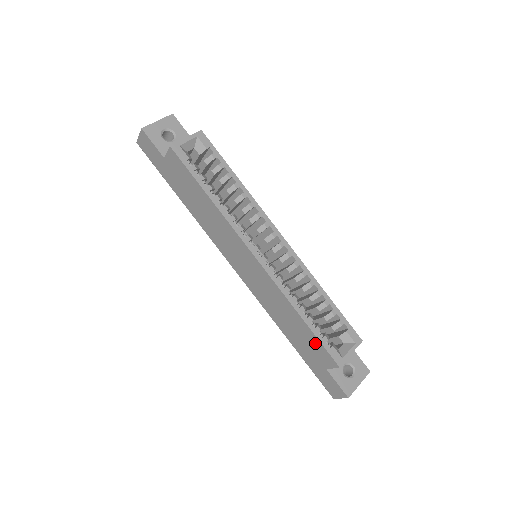
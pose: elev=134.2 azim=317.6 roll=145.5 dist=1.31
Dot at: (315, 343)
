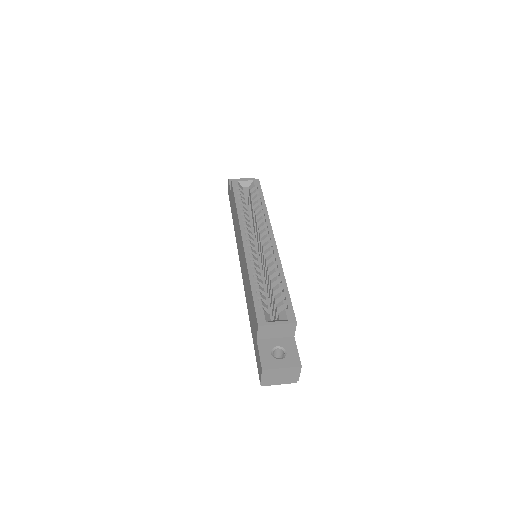
Dot at: (253, 308)
